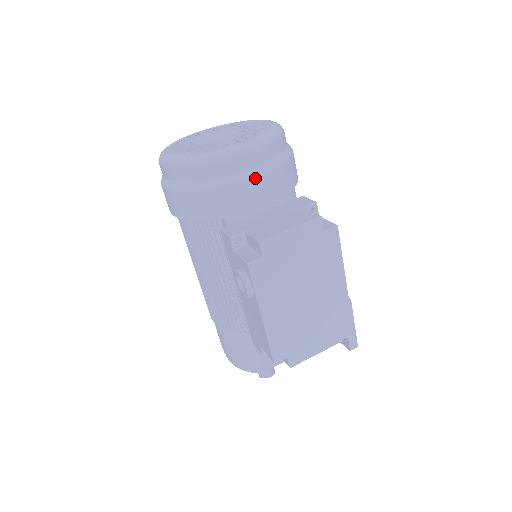
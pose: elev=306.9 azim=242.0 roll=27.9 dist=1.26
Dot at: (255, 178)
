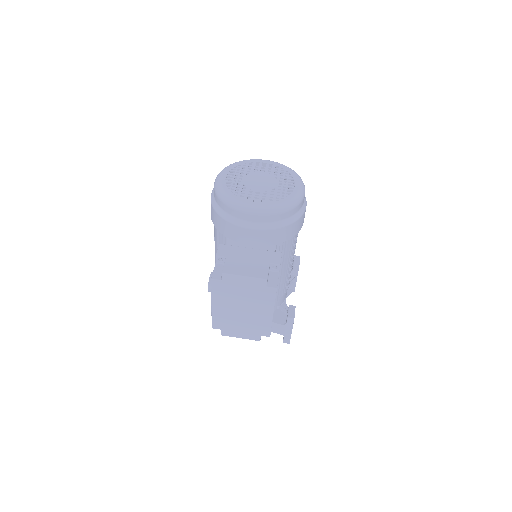
Dot at: (253, 229)
